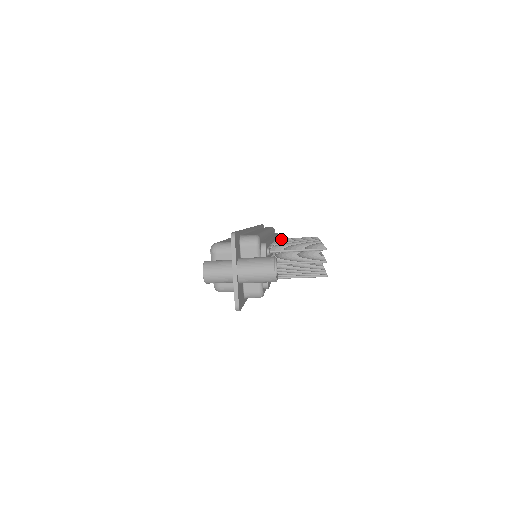
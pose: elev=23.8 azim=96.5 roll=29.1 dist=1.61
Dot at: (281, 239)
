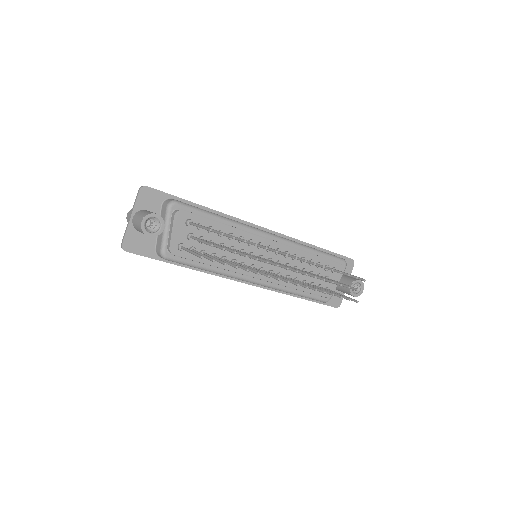
Dot at: occluded
